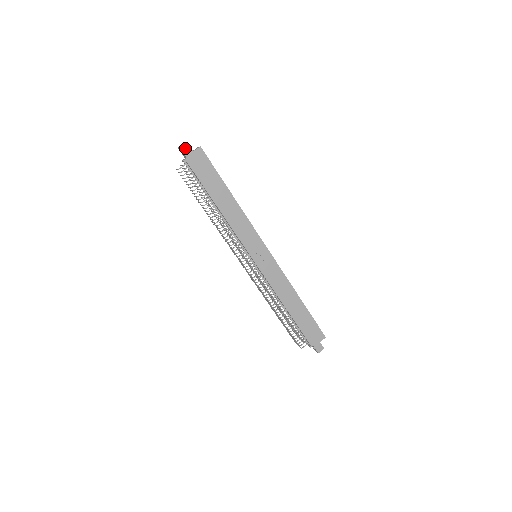
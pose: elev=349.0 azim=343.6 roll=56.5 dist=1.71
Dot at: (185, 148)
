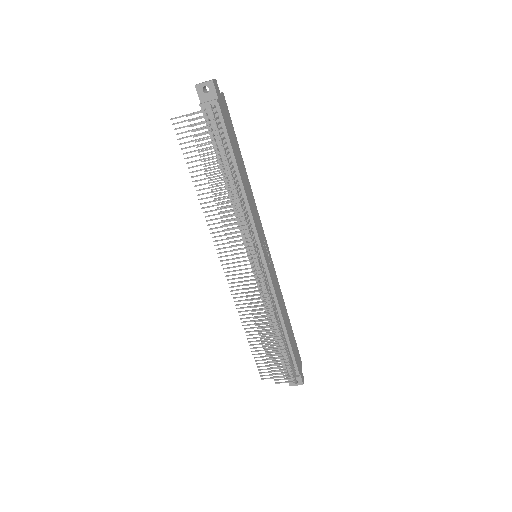
Dot at: (215, 85)
